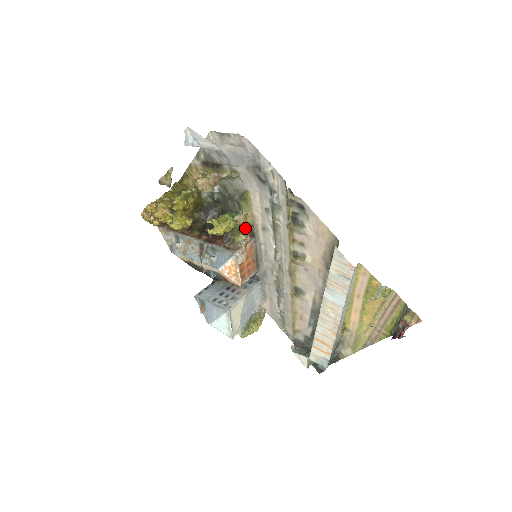
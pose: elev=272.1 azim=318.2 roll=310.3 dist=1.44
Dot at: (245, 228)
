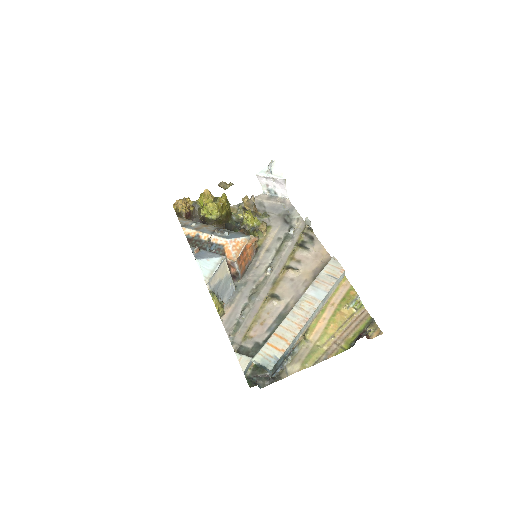
Dot at: occluded
